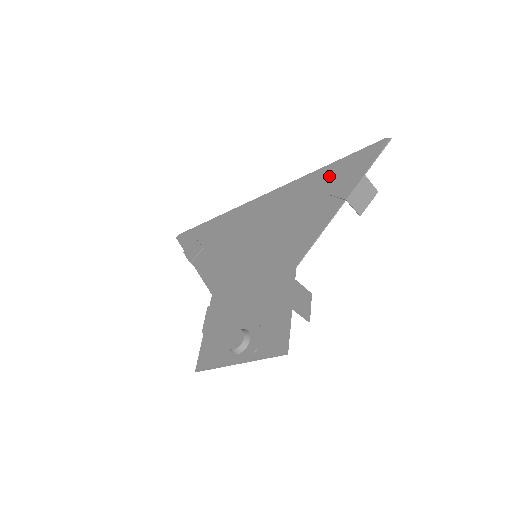
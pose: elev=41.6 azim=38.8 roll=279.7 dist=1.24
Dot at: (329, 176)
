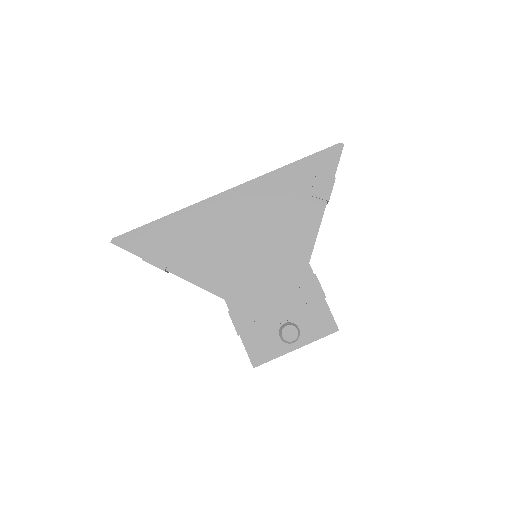
Dot at: (299, 176)
